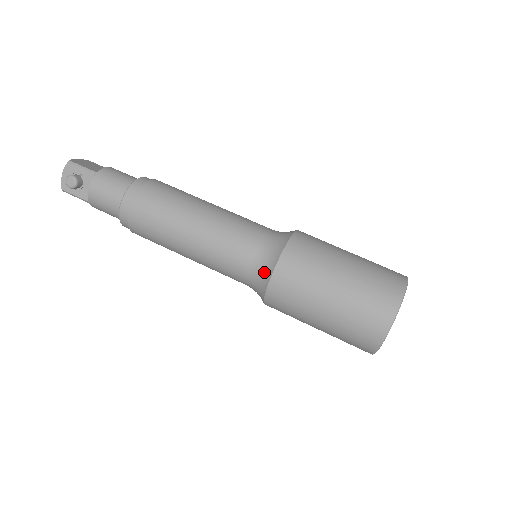
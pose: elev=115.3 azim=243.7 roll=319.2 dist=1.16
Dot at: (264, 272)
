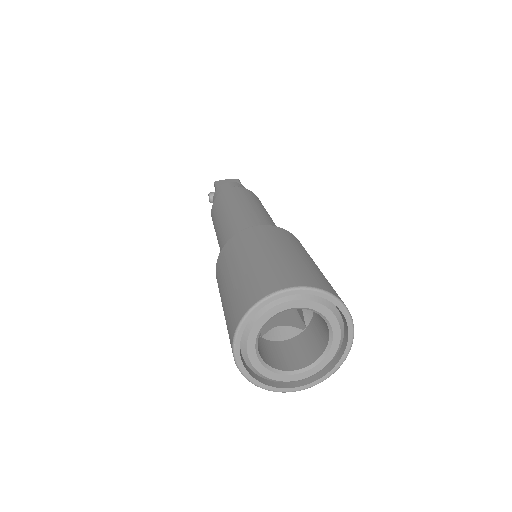
Dot at: occluded
